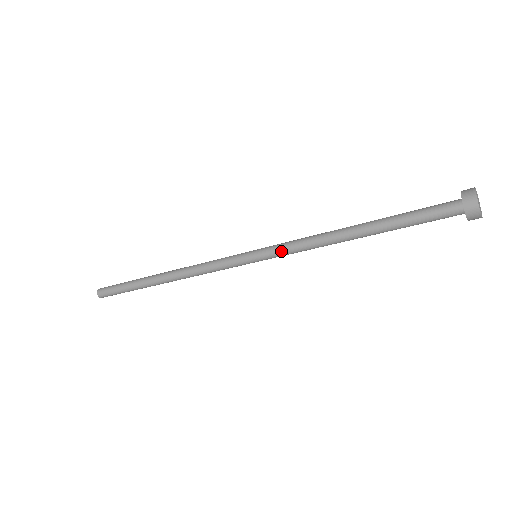
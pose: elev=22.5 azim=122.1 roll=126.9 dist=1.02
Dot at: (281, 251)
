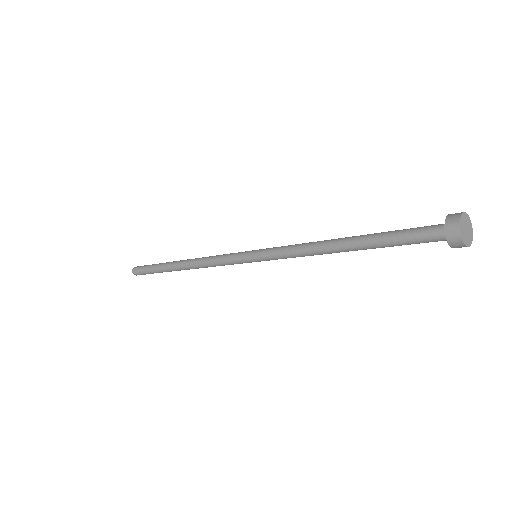
Dot at: (277, 258)
